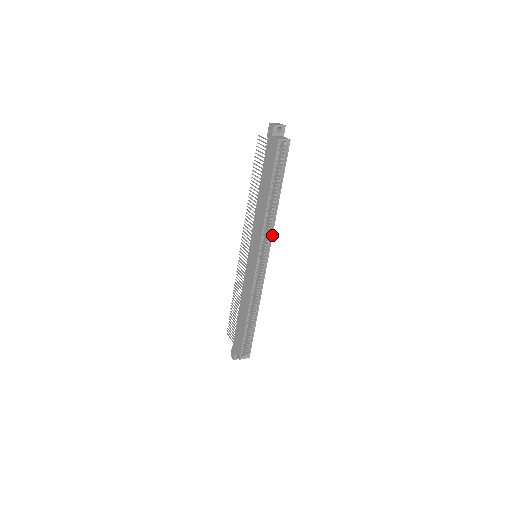
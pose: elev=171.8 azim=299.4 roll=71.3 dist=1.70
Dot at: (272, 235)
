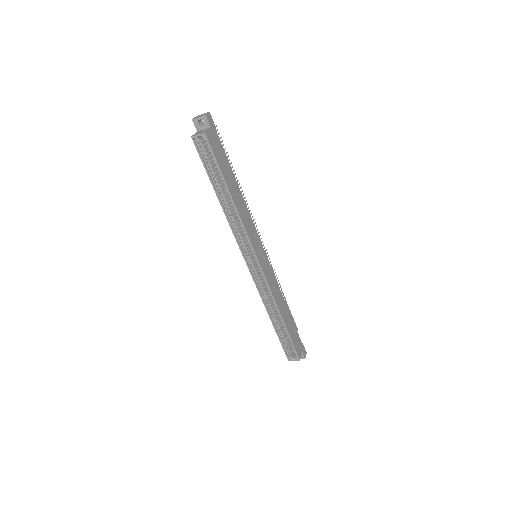
Dot at: (248, 236)
